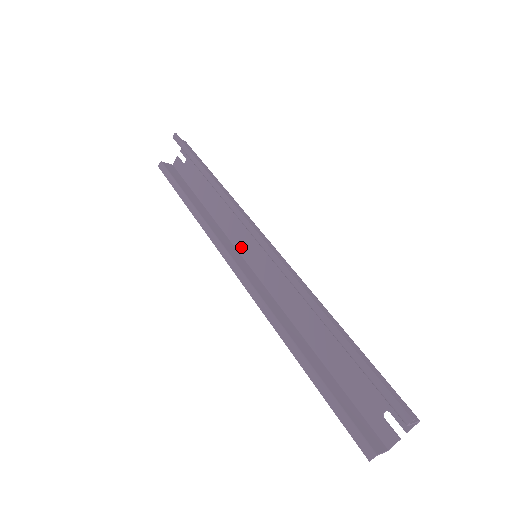
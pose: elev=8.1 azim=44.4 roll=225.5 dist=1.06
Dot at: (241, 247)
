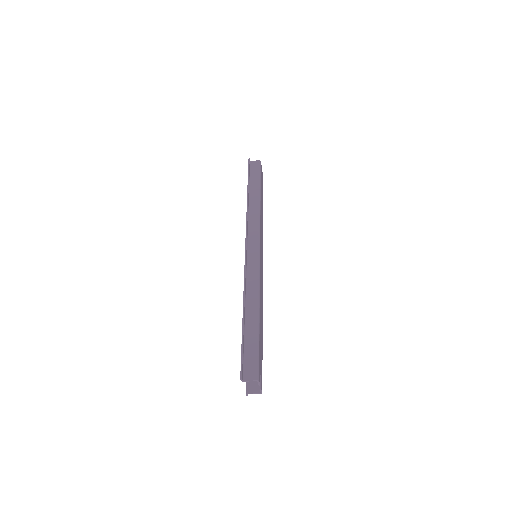
Dot at: occluded
